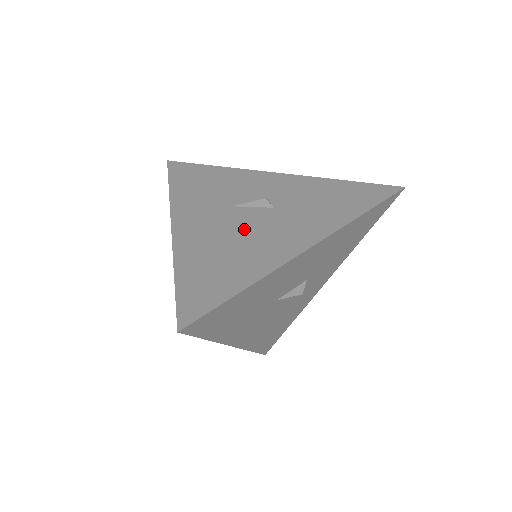
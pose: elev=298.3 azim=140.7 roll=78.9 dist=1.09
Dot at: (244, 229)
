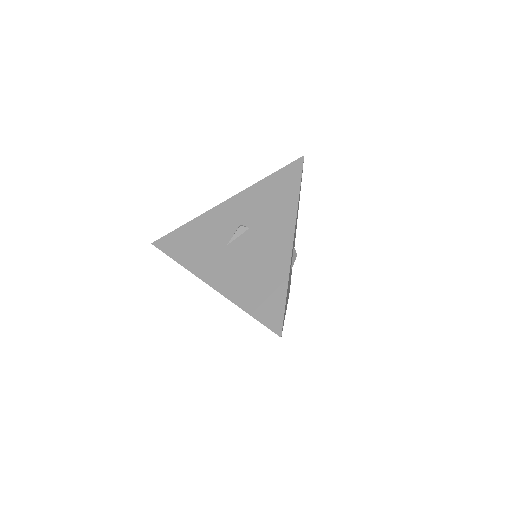
Dot at: (249, 255)
